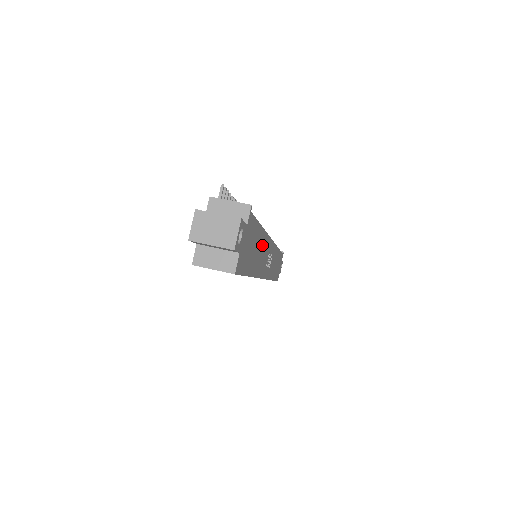
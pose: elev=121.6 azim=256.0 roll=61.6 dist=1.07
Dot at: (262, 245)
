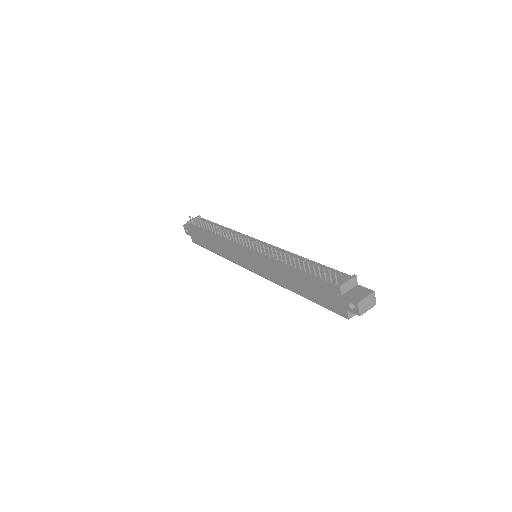
Dot at: occluded
